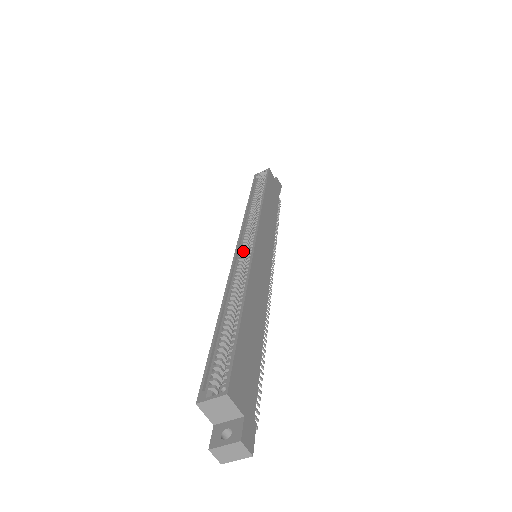
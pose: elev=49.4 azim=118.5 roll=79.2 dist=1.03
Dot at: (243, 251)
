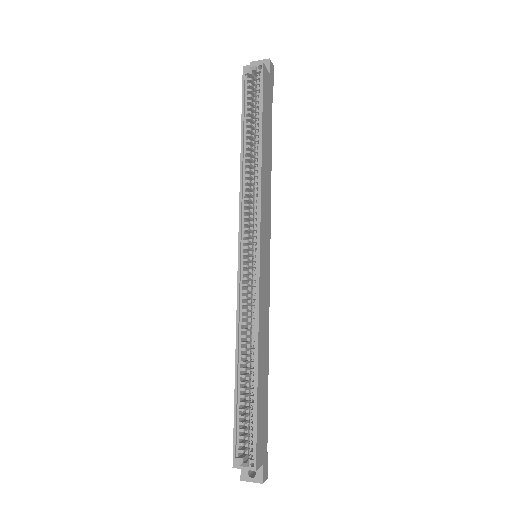
Dot at: (246, 266)
